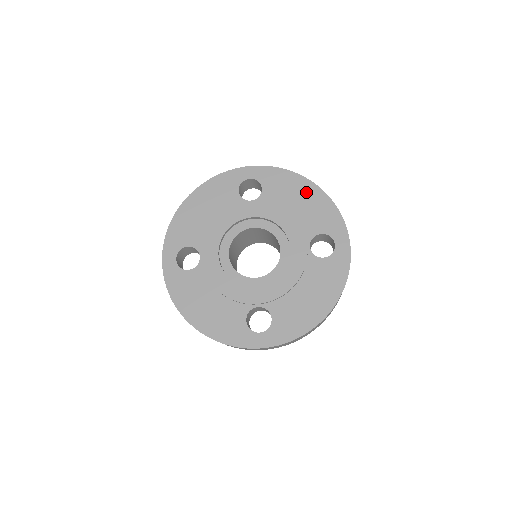
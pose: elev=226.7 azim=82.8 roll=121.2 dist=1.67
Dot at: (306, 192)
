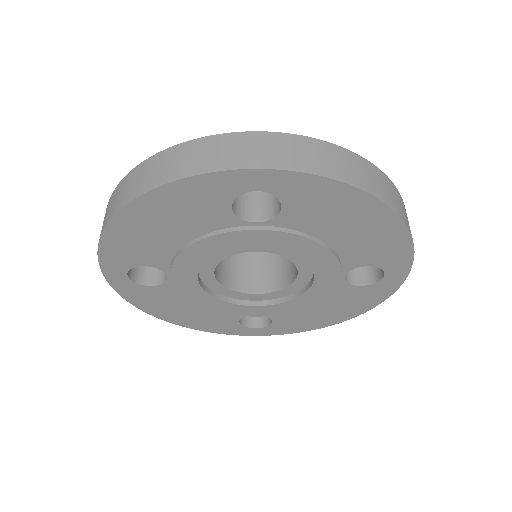
Dot at: (368, 219)
